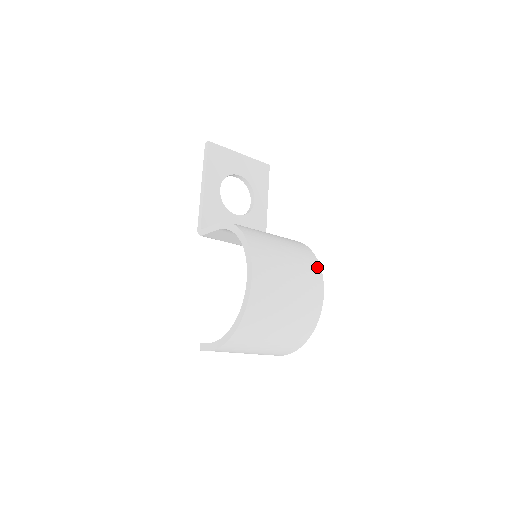
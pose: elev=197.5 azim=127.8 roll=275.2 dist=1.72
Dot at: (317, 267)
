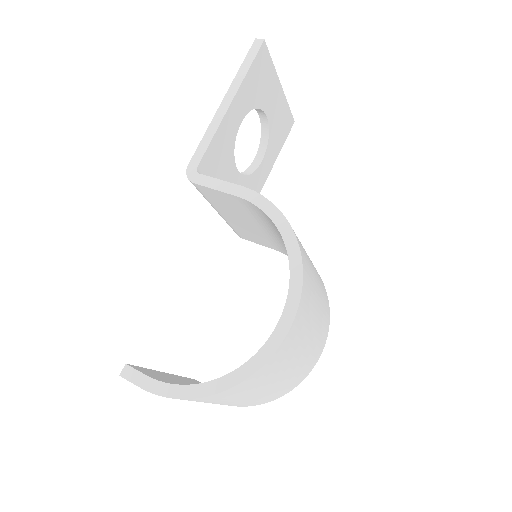
Dot at: (329, 313)
